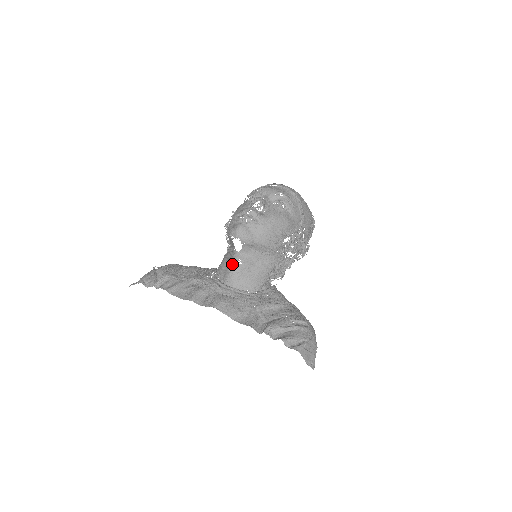
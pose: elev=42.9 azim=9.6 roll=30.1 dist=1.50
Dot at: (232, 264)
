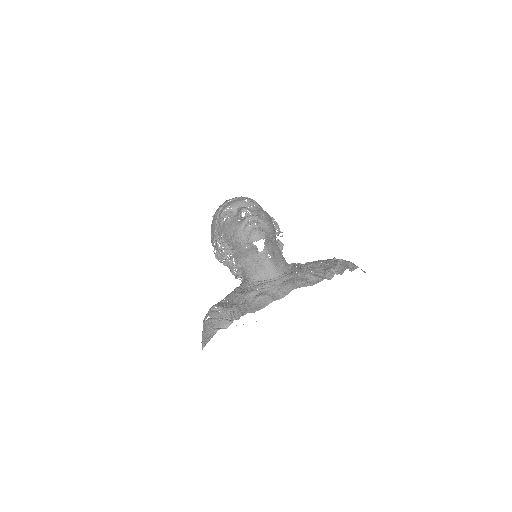
Dot at: (266, 262)
